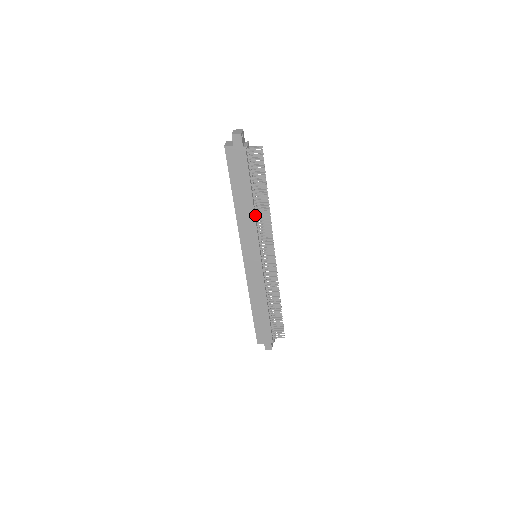
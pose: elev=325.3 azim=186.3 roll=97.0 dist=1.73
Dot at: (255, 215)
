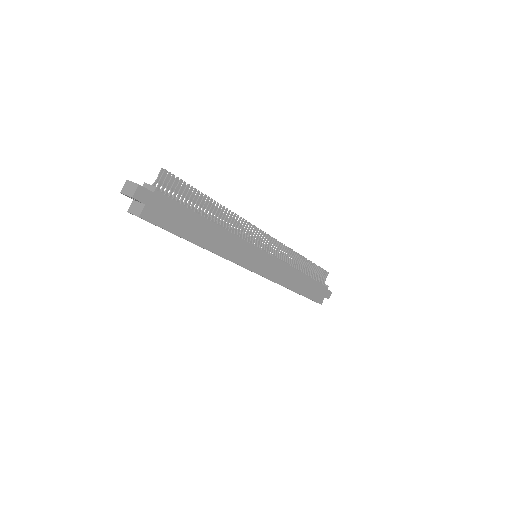
Dot at: (224, 230)
